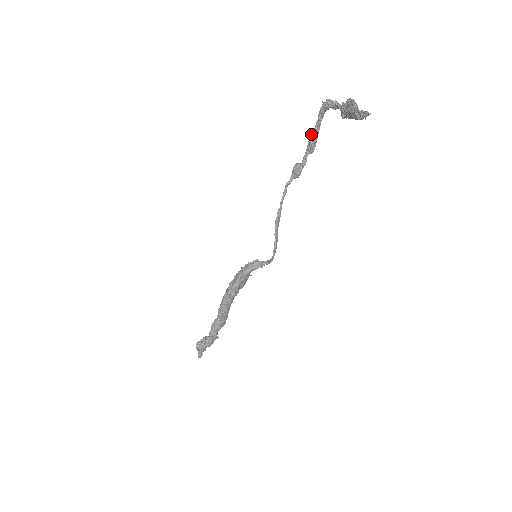
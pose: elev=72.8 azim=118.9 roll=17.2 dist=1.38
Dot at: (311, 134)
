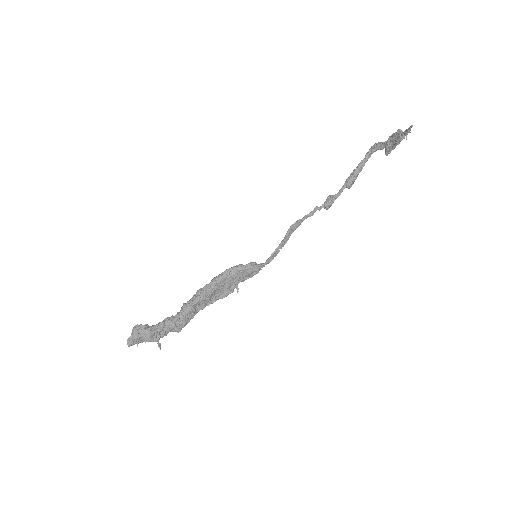
Dot at: (354, 170)
